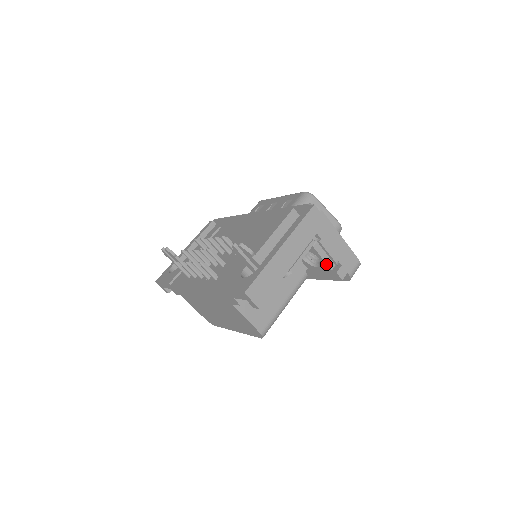
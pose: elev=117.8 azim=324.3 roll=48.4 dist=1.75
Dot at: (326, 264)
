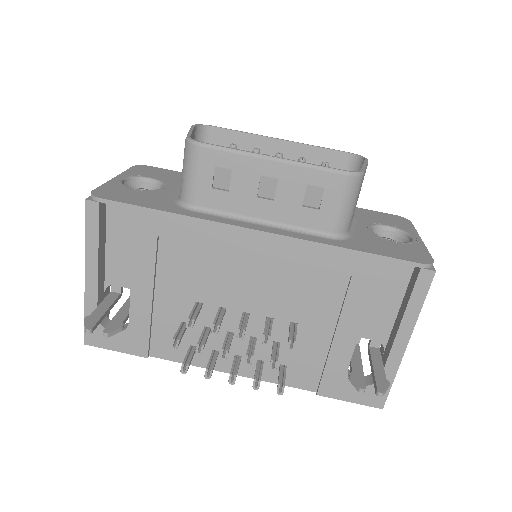
Dot at: occluded
